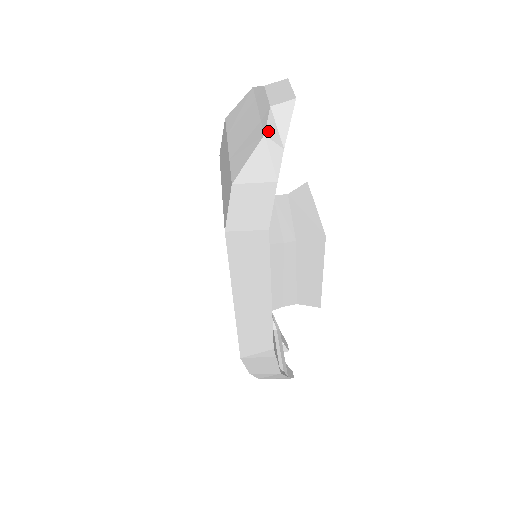
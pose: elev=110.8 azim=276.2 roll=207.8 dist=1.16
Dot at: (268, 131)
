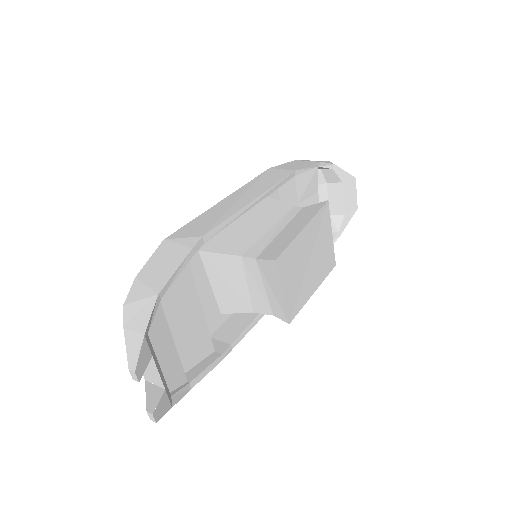
Dot at: occluded
